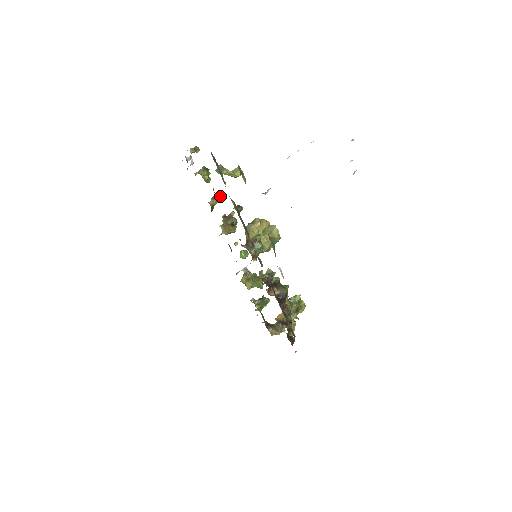
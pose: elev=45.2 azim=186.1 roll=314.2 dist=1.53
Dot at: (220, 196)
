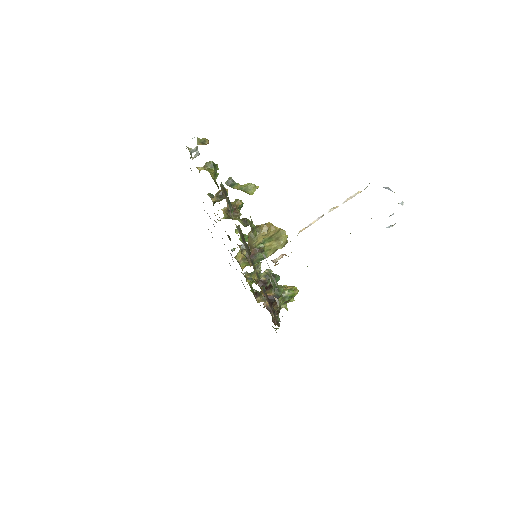
Dot at: occluded
